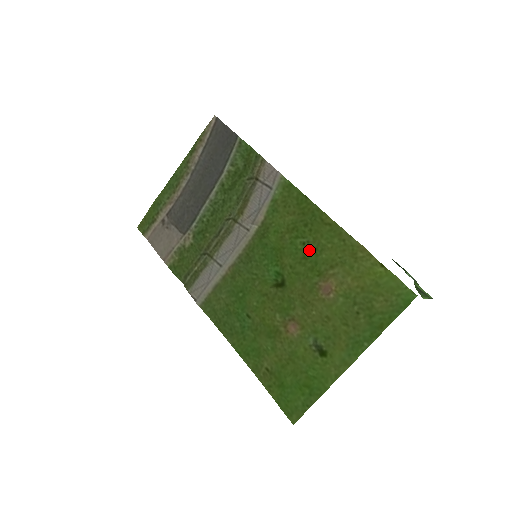
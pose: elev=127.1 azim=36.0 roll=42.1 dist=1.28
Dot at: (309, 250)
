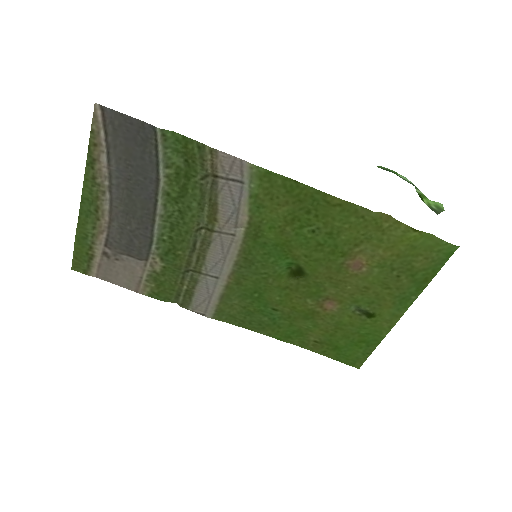
Dot at: (323, 236)
